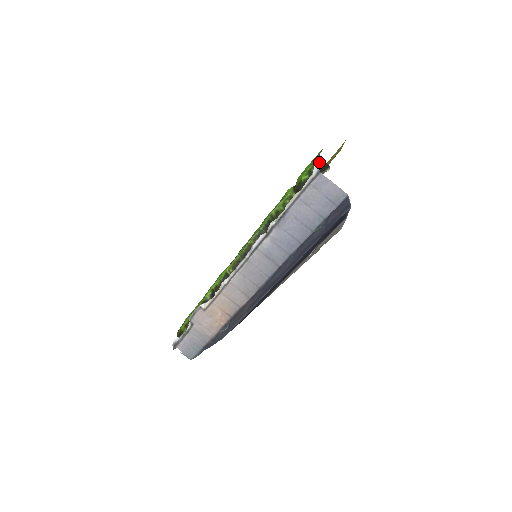
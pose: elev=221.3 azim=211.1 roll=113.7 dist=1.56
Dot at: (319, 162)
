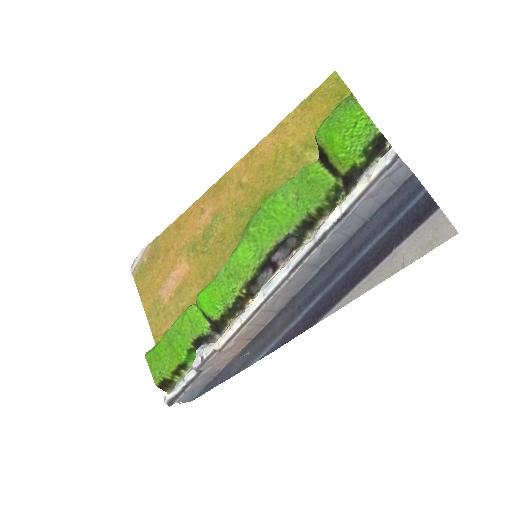
Dot at: (378, 137)
